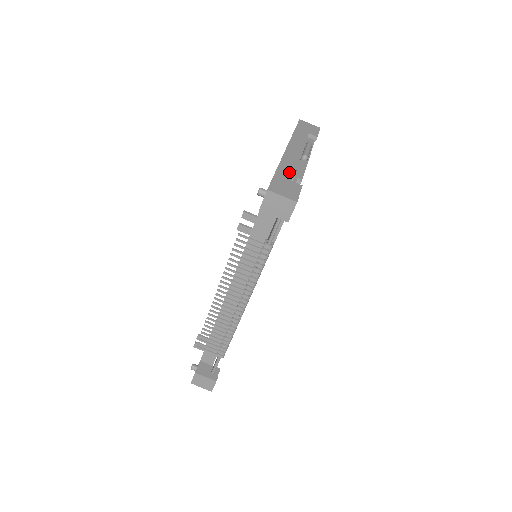
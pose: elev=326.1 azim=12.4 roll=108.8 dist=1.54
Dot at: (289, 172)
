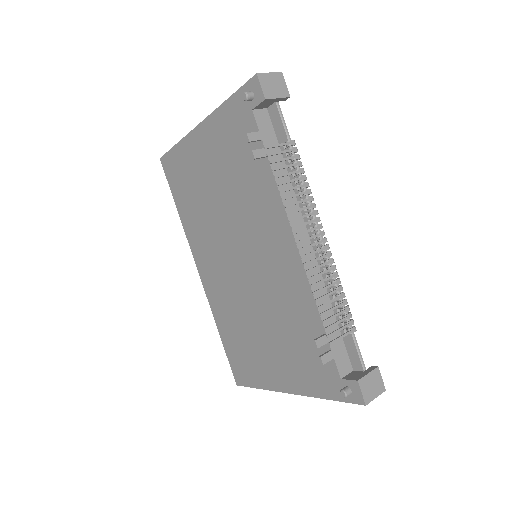
Dot at: occluded
